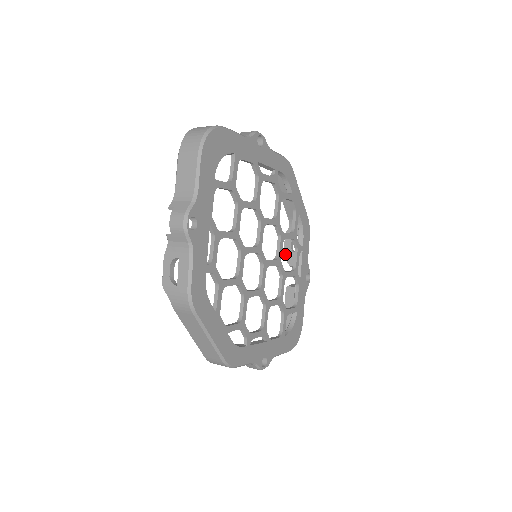
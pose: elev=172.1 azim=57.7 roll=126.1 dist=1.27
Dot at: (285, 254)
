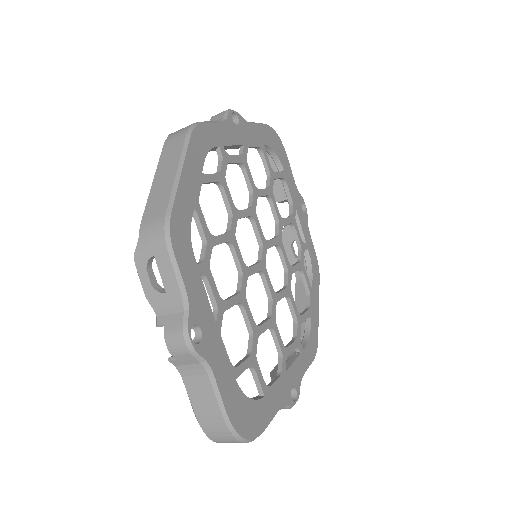
Dot at: (272, 373)
